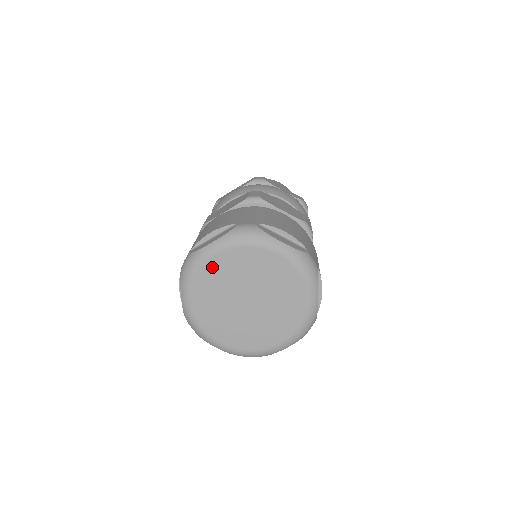
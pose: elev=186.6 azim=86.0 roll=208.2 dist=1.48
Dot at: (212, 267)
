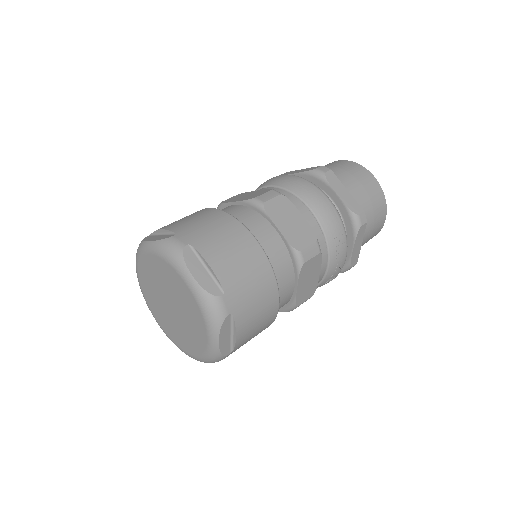
Dot at: (148, 261)
